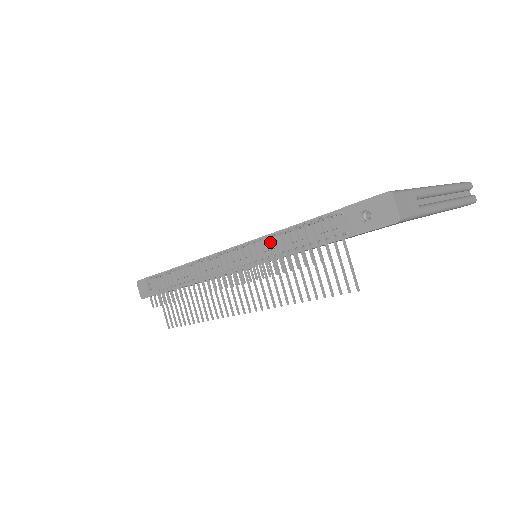
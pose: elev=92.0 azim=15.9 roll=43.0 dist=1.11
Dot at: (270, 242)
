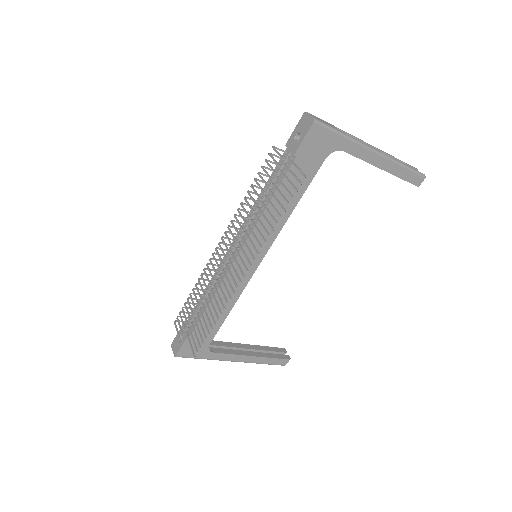
Dot at: (253, 213)
